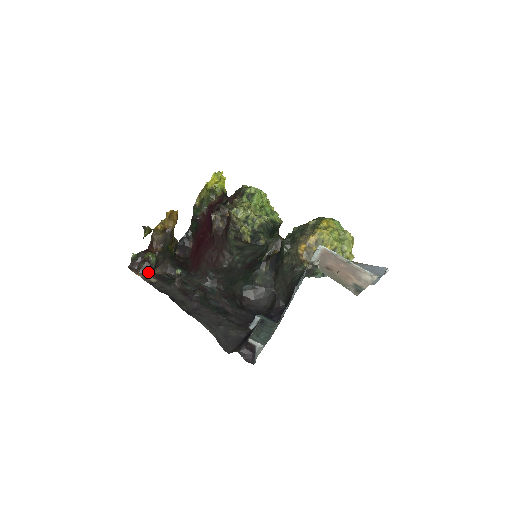
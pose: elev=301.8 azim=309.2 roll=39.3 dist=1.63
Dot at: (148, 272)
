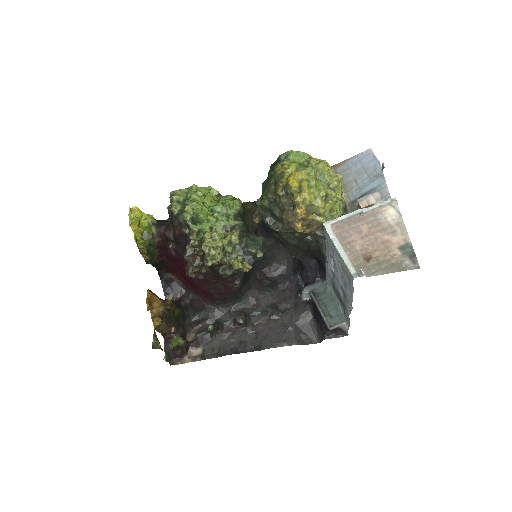
Dot at: (187, 350)
